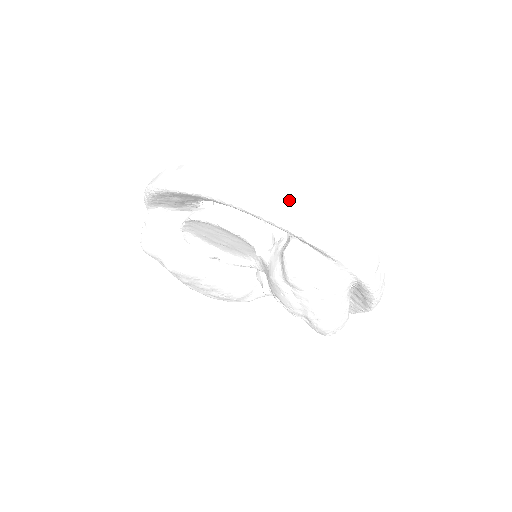
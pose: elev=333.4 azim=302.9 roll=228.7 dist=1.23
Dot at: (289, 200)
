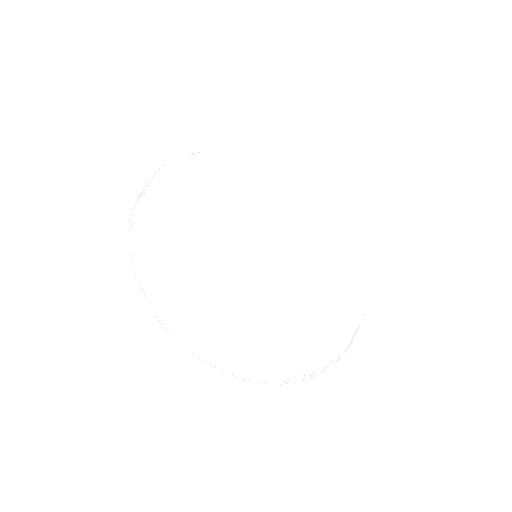
Dot at: (181, 328)
